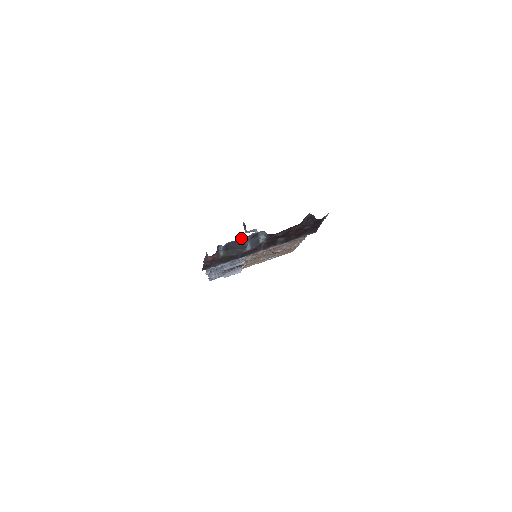
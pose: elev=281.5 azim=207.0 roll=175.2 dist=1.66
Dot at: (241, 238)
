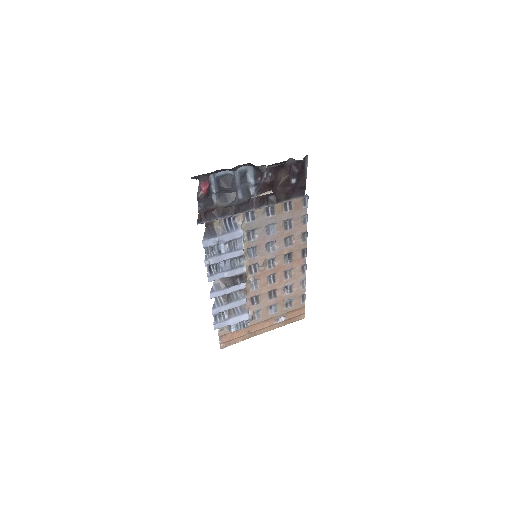
Dot at: (230, 171)
